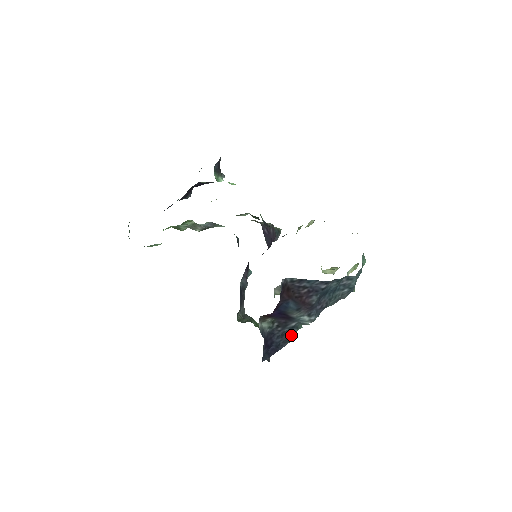
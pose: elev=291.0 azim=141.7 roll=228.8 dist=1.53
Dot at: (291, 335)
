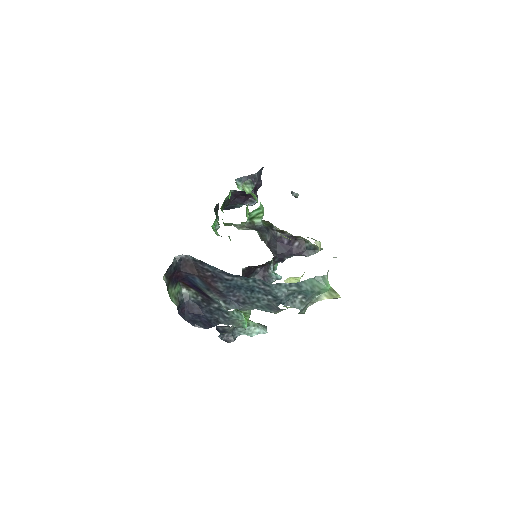
Dot at: (221, 317)
